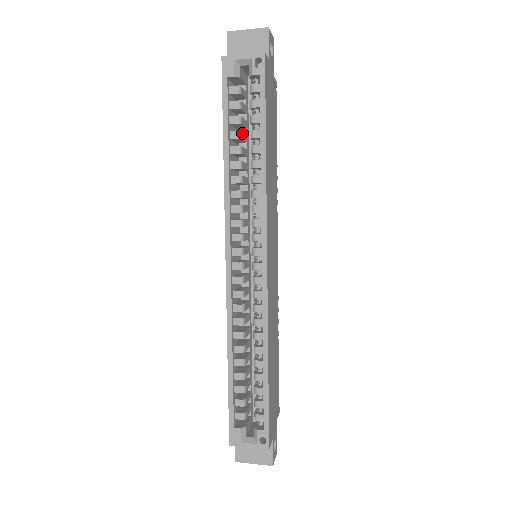
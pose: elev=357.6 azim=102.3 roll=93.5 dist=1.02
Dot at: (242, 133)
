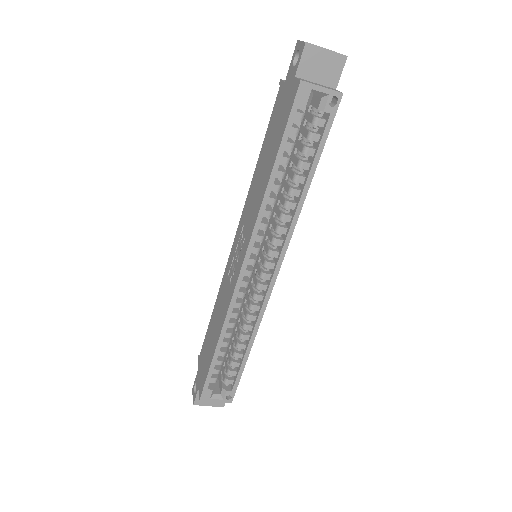
Dot at: (290, 158)
